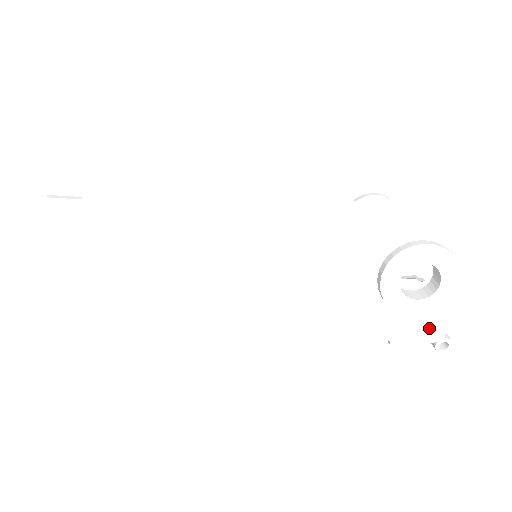
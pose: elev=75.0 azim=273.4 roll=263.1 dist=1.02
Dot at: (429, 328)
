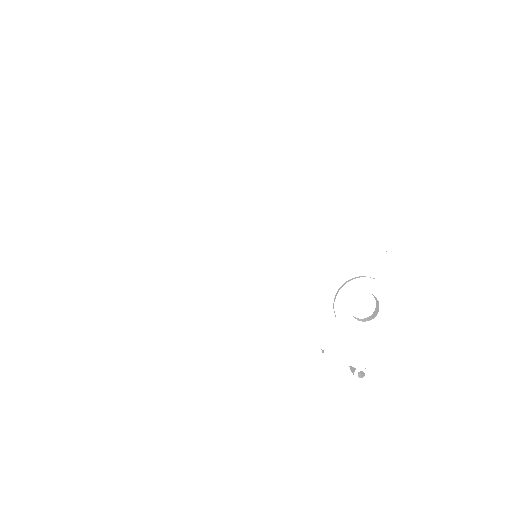
Dot at: (356, 354)
